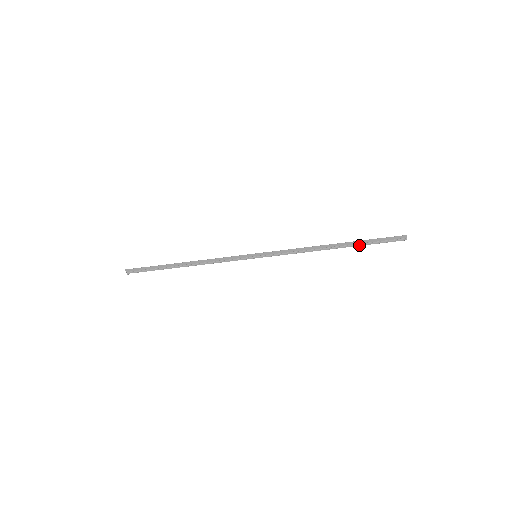
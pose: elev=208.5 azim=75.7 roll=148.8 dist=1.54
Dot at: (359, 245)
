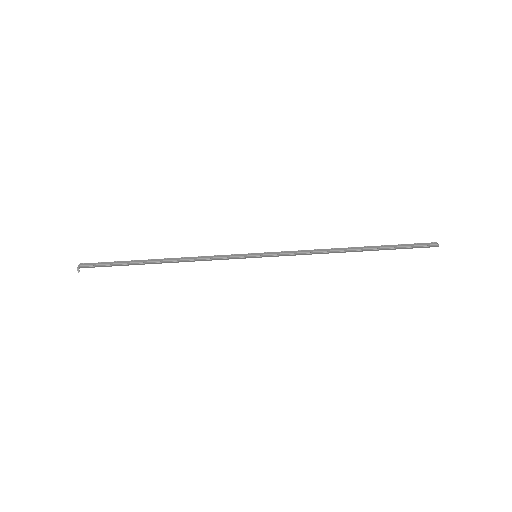
Dot at: (383, 249)
